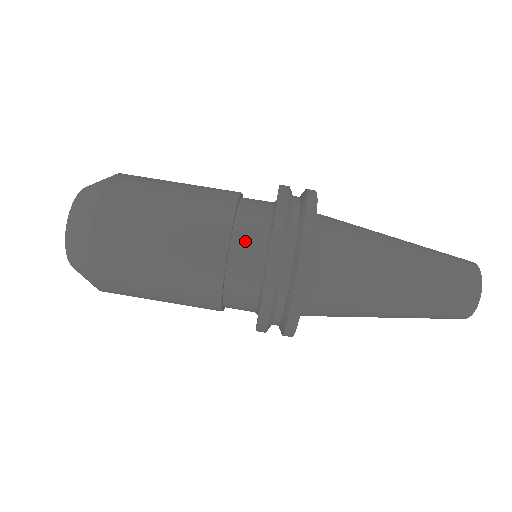
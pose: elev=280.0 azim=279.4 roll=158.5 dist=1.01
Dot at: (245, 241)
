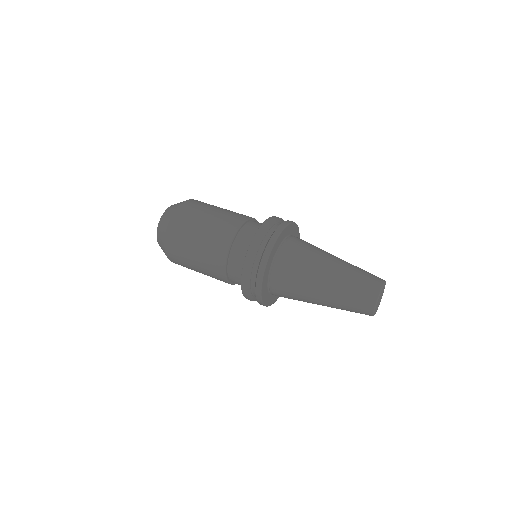
Dot at: (260, 223)
